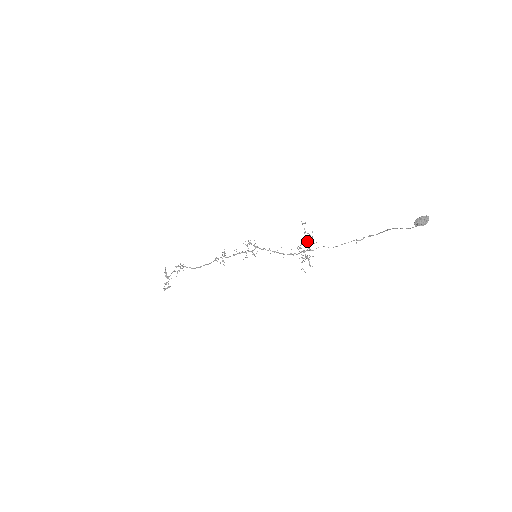
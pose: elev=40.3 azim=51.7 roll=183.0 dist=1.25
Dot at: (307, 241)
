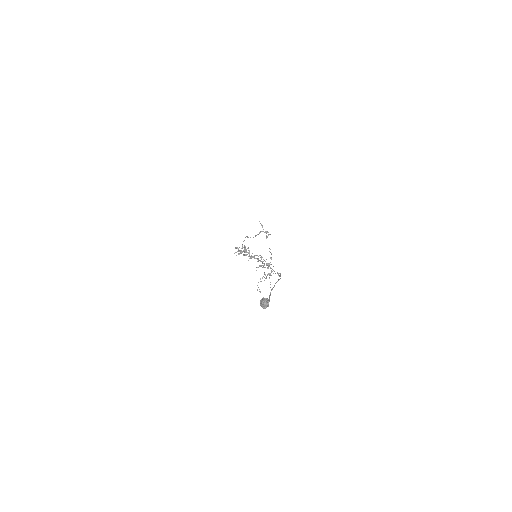
Dot at: occluded
